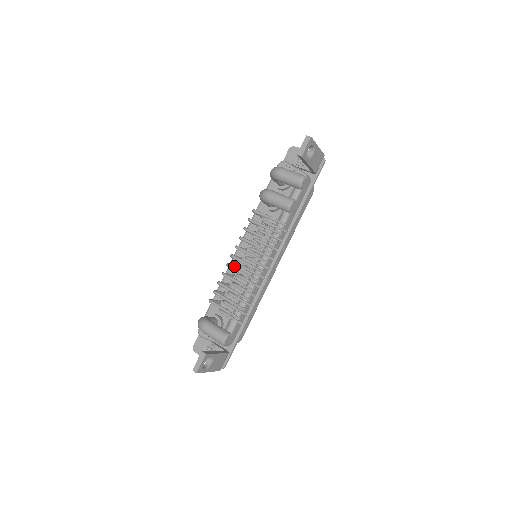
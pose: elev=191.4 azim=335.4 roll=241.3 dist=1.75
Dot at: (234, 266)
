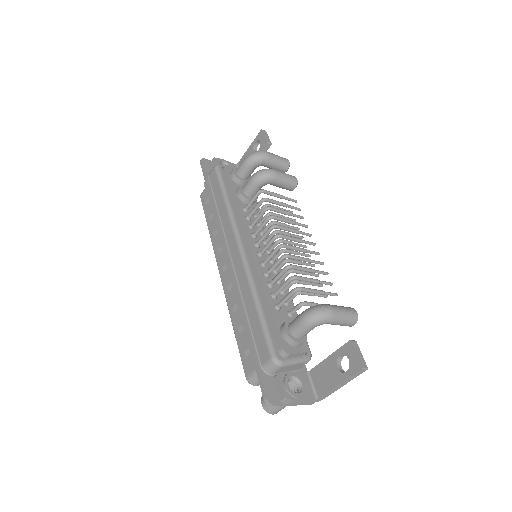
Dot at: (271, 256)
